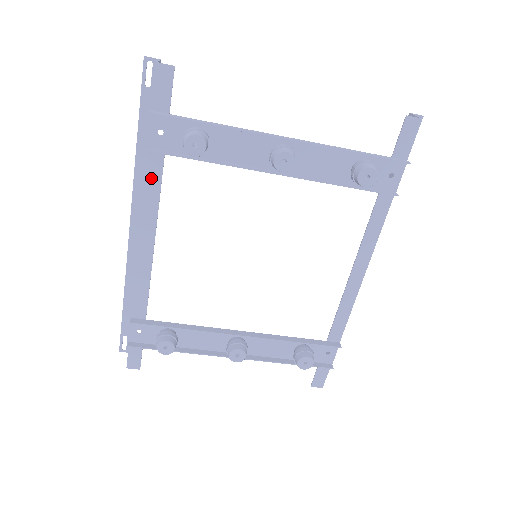
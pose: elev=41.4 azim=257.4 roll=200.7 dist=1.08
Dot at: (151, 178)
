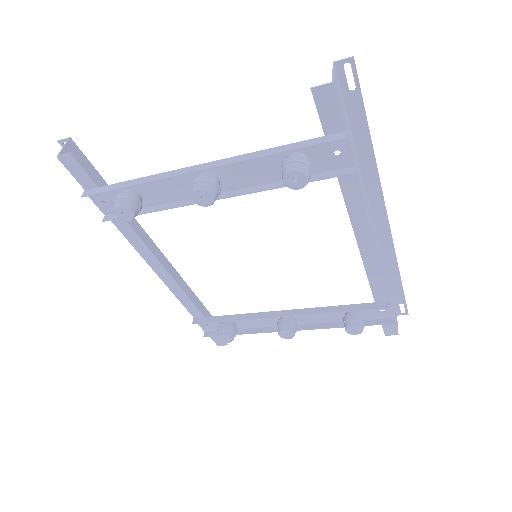
Dot at: (127, 233)
